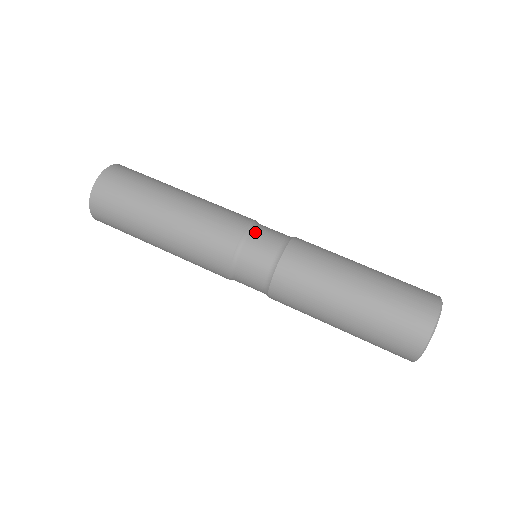
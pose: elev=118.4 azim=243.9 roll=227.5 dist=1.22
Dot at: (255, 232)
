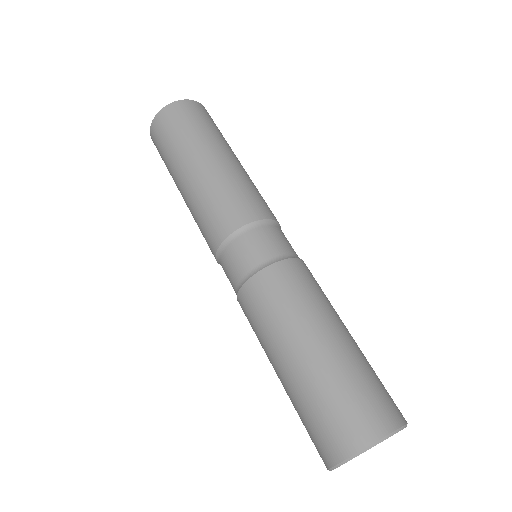
Dot at: occluded
